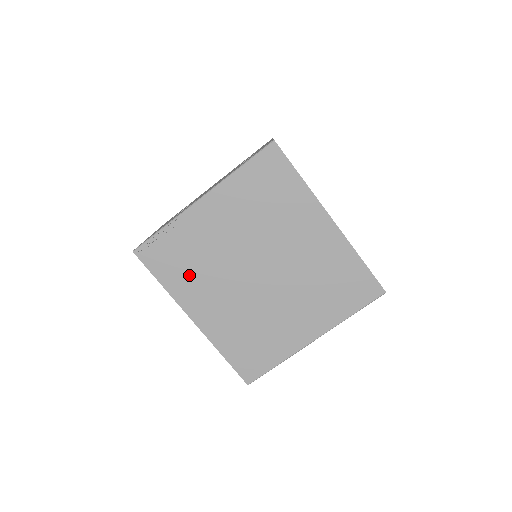
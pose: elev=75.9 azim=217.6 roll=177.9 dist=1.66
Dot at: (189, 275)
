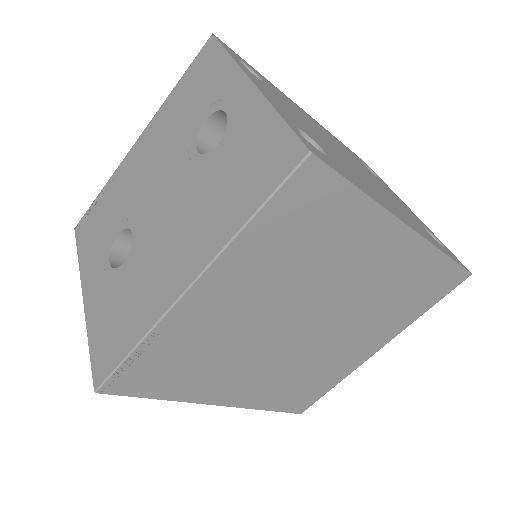
Dot at: (199, 374)
